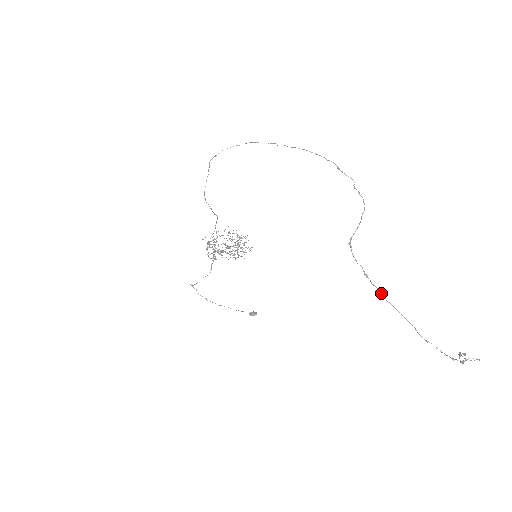
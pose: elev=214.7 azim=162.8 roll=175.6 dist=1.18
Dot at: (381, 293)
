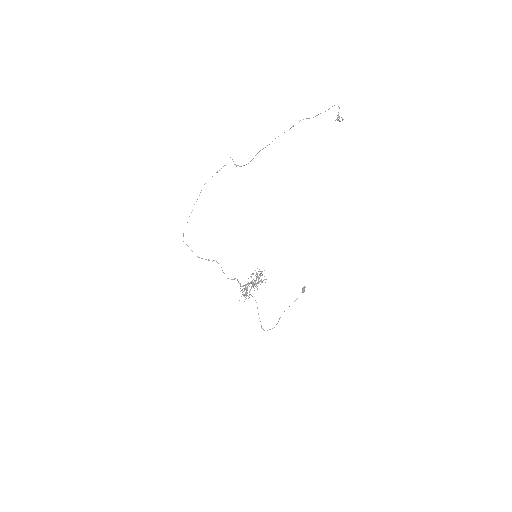
Dot at: occluded
